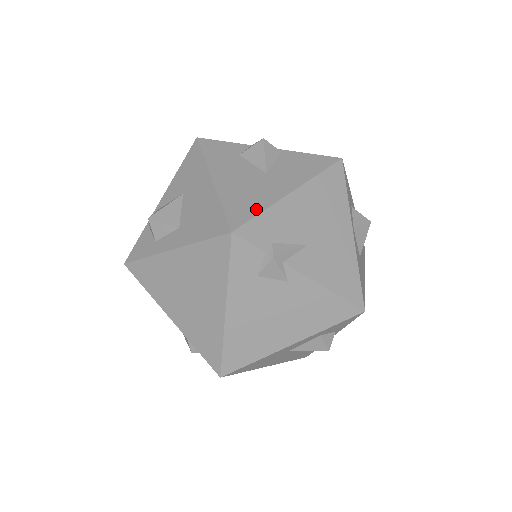
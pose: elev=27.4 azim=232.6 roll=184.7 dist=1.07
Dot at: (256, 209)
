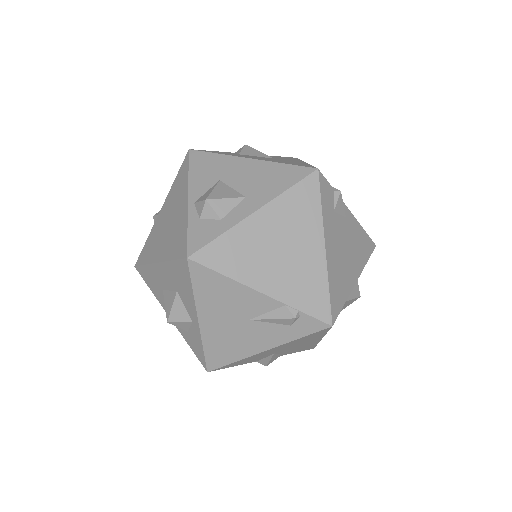
Dot at: (307, 165)
